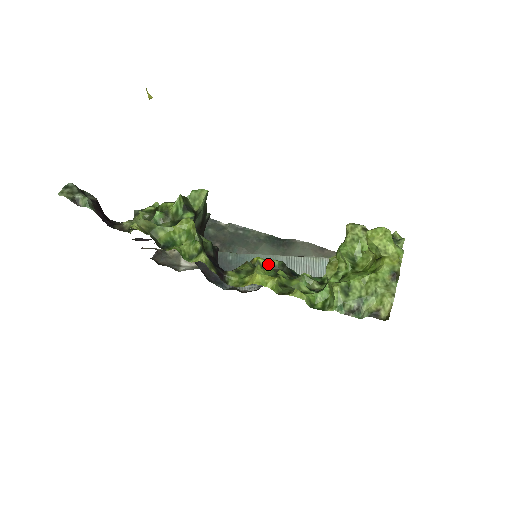
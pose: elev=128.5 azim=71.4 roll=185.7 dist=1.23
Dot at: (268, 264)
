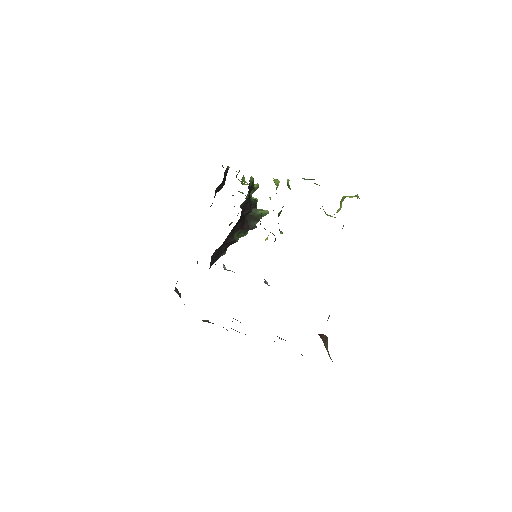
Dot at: occluded
